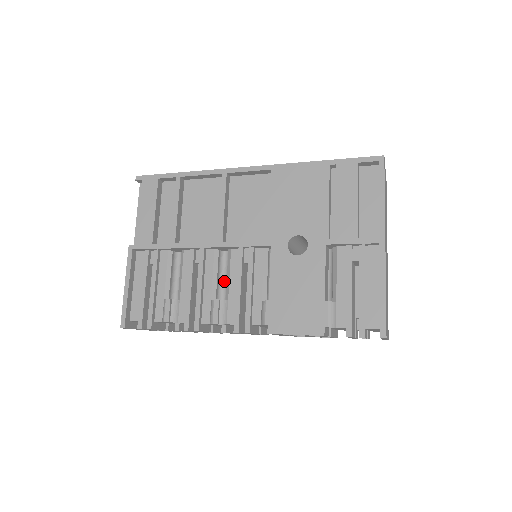
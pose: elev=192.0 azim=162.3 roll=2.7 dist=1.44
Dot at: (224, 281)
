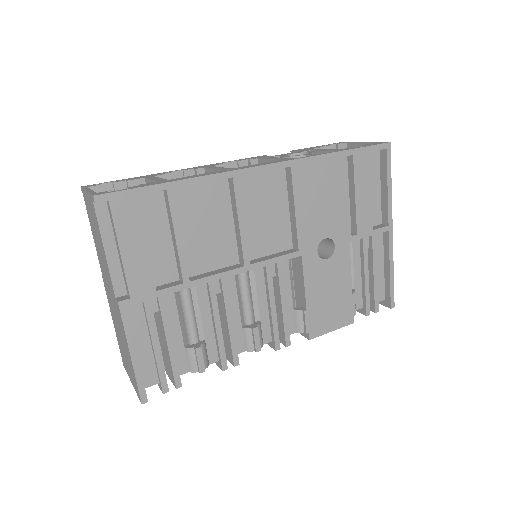
Dot at: (243, 300)
